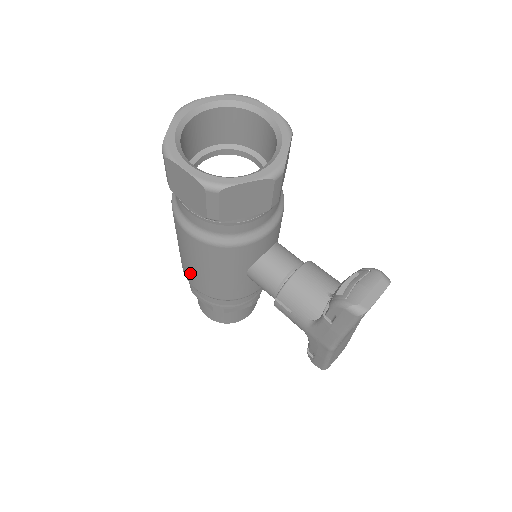
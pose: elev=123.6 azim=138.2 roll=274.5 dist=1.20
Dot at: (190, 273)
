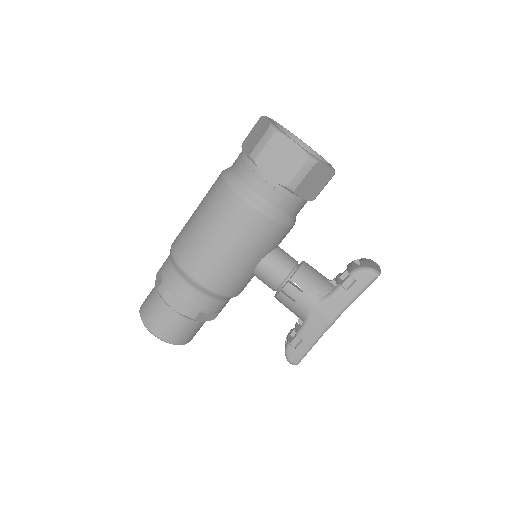
Dot at: (203, 257)
